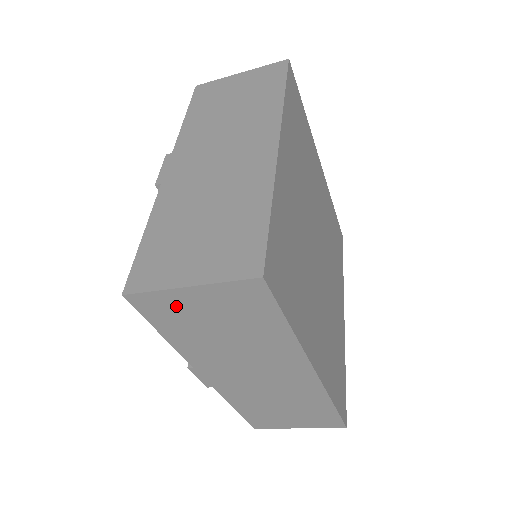
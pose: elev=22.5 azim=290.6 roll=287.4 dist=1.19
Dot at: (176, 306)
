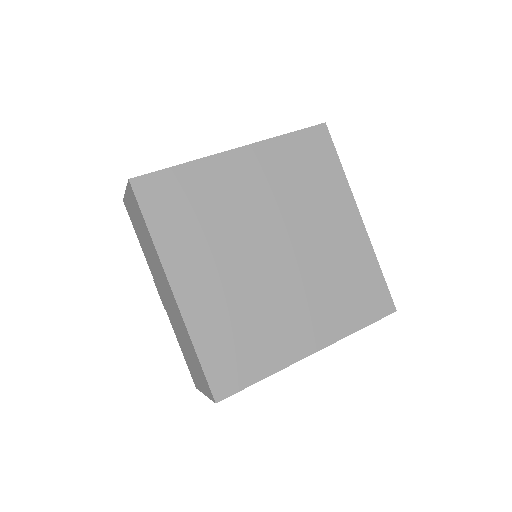
Dot at: (130, 209)
